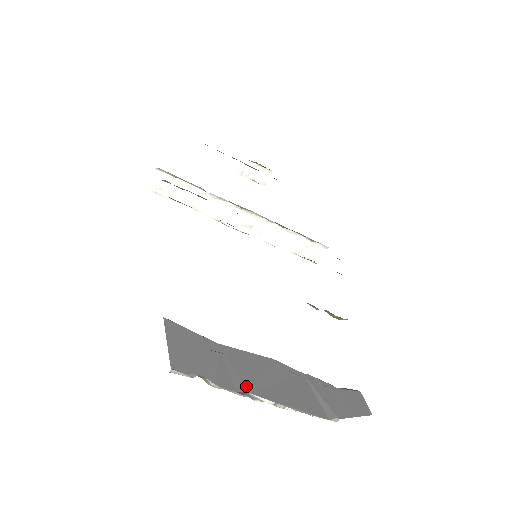
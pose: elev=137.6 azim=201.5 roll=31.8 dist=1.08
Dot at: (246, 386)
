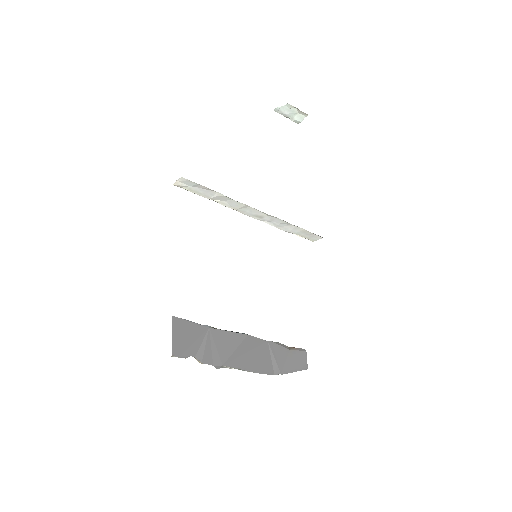
Dot at: (222, 360)
